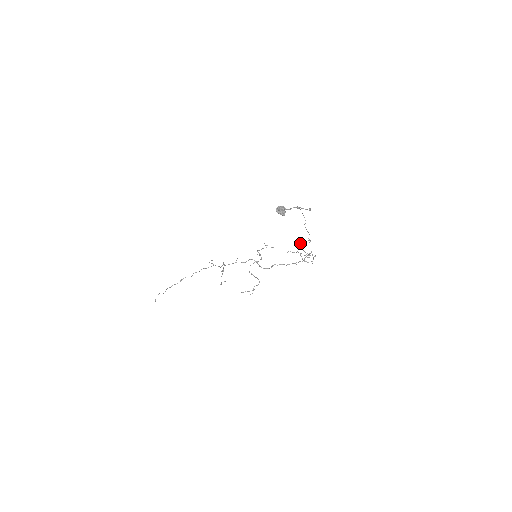
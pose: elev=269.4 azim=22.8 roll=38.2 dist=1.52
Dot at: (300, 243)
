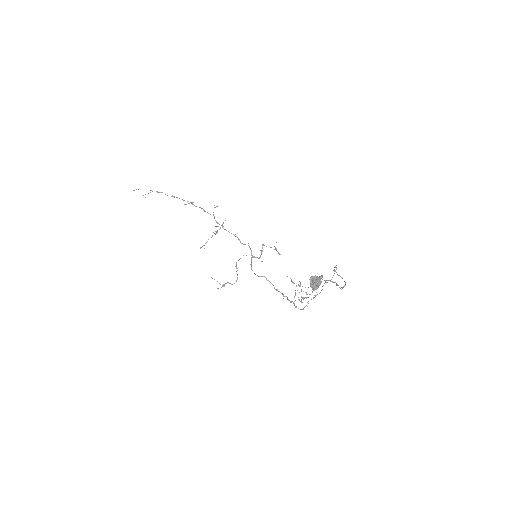
Dot at: occluded
